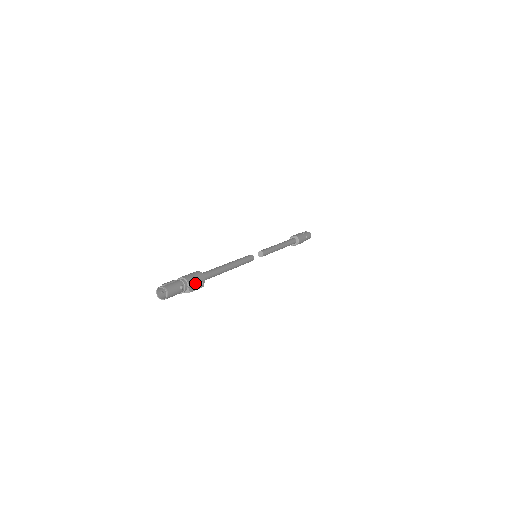
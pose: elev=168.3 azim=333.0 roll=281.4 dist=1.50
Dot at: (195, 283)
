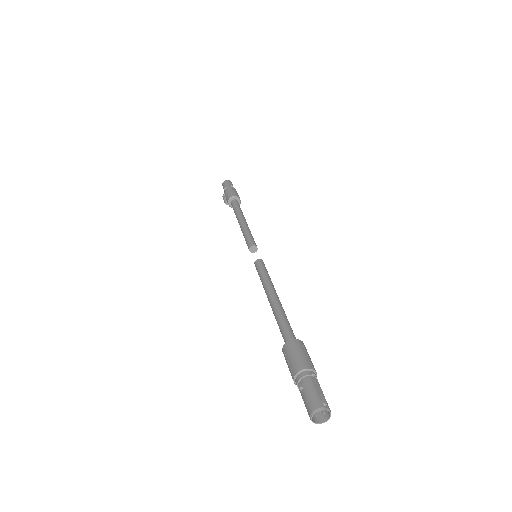
Dot at: occluded
